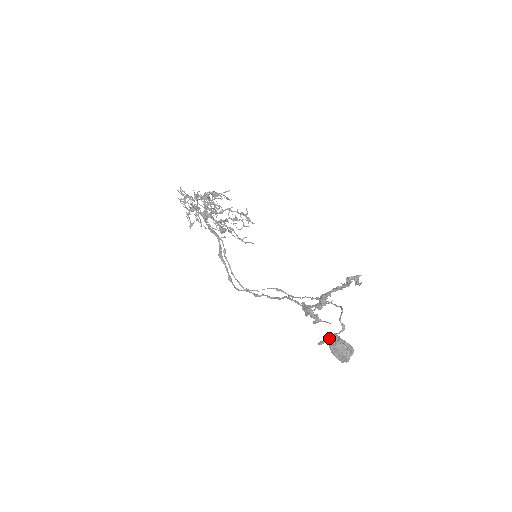
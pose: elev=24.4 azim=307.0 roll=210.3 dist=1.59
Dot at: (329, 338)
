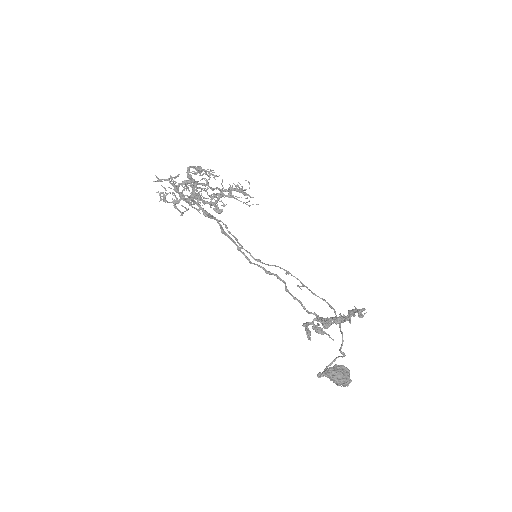
Dot at: (326, 374)
